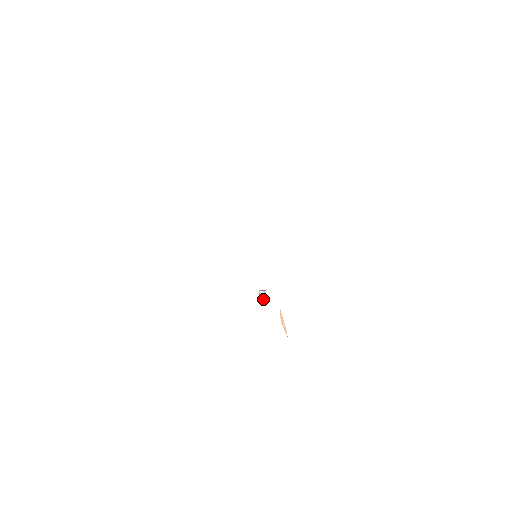
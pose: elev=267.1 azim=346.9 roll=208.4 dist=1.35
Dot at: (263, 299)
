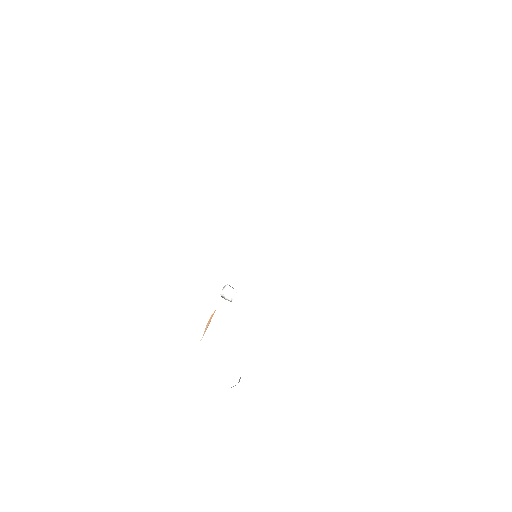
Dot at: (226, 295)
